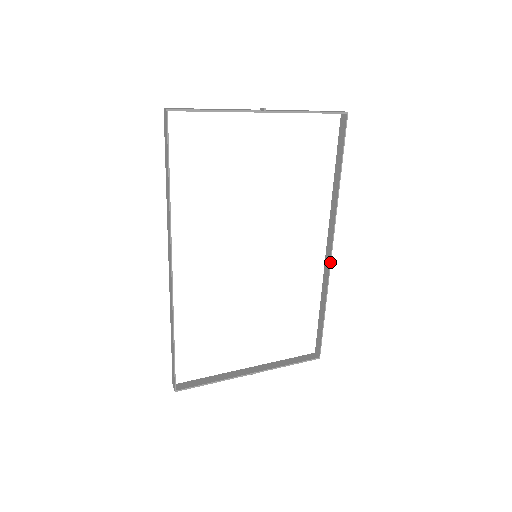
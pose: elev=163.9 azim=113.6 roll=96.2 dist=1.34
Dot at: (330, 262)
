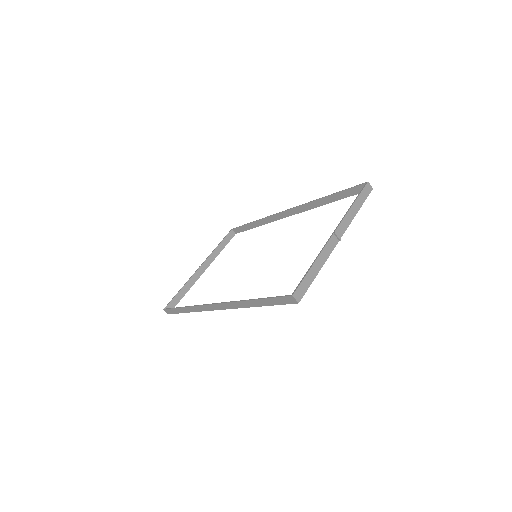
Dot at: occluded
